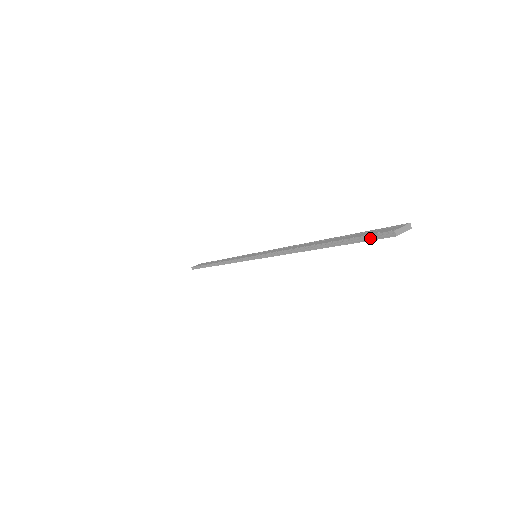
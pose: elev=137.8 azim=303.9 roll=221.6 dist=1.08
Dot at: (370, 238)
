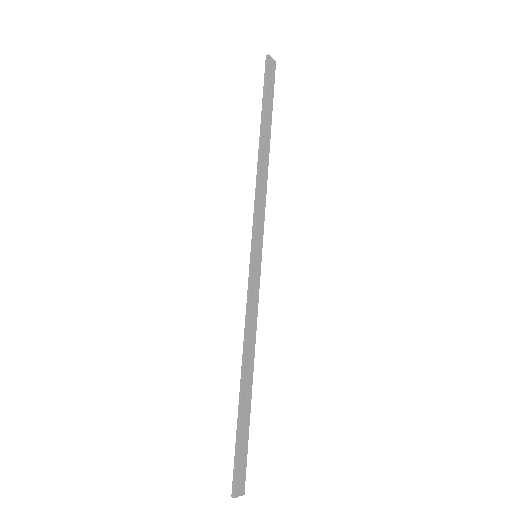
Dot at: (266, 75)
